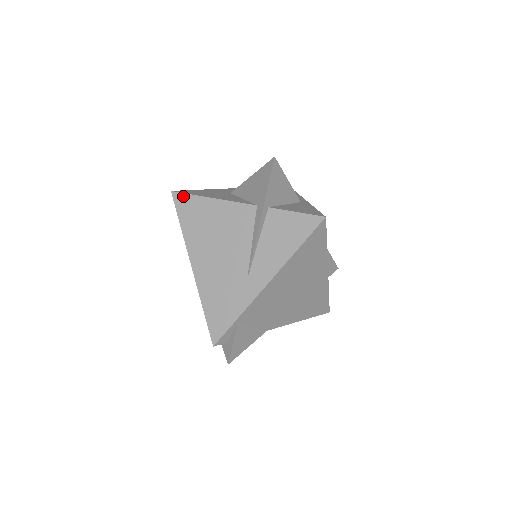
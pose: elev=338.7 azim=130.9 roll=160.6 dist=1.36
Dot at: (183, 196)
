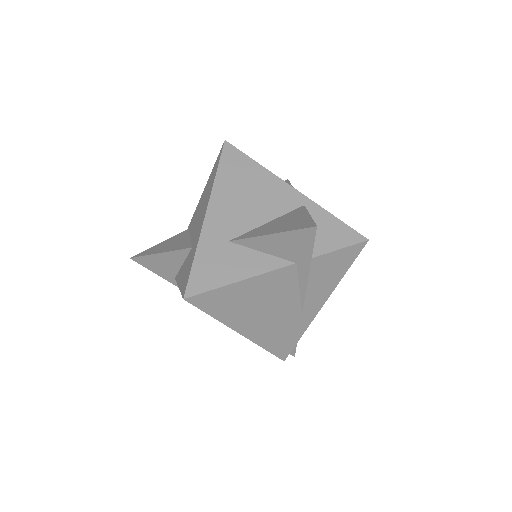
Dot at: (203, 296)
